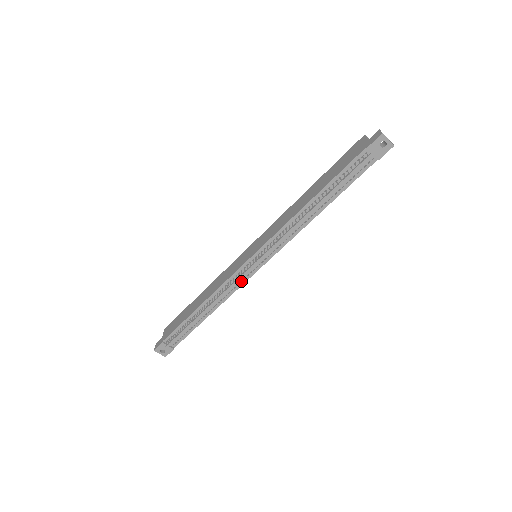
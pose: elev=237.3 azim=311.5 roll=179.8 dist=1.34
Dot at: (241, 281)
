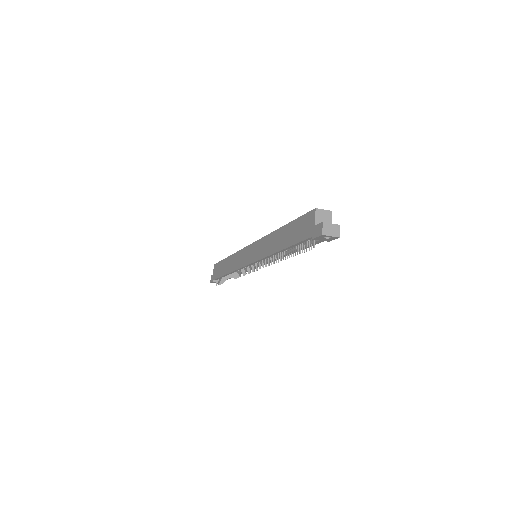
Dot at: occluded
